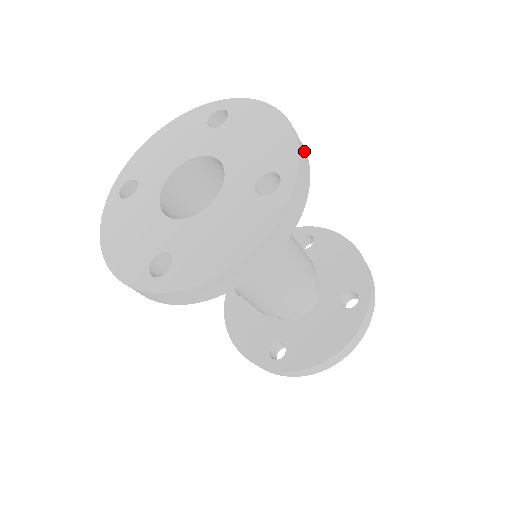
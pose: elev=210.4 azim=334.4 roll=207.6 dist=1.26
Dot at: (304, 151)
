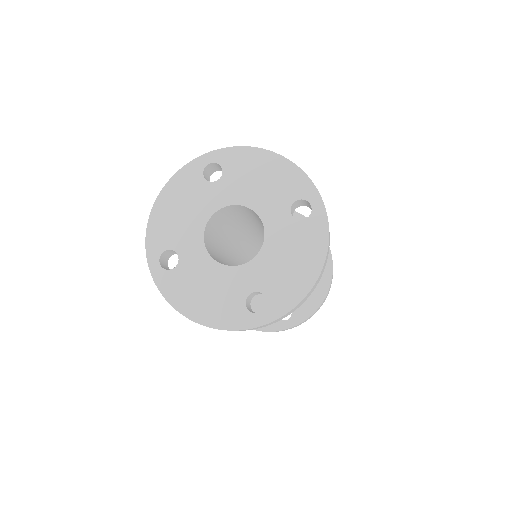
Dot at: (302, 303)
